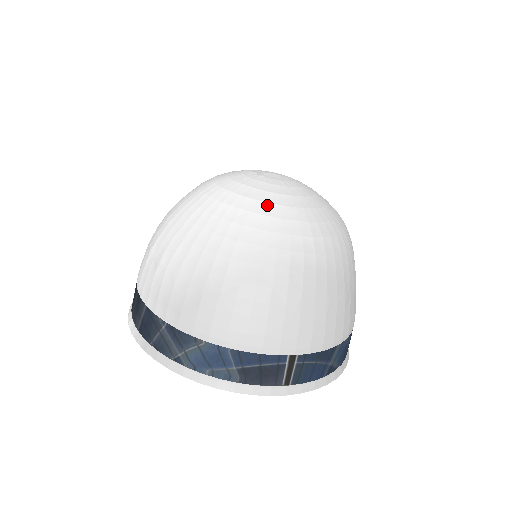
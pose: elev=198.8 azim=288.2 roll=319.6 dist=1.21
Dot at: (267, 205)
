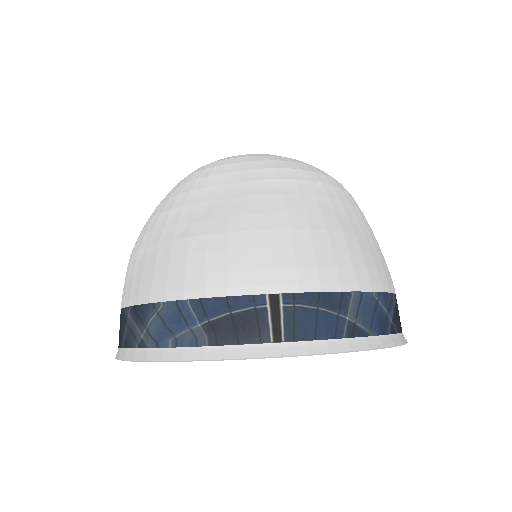
Dot at: (225, 160)
